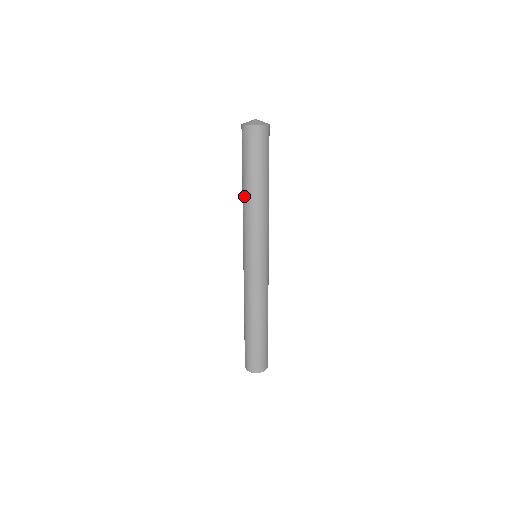
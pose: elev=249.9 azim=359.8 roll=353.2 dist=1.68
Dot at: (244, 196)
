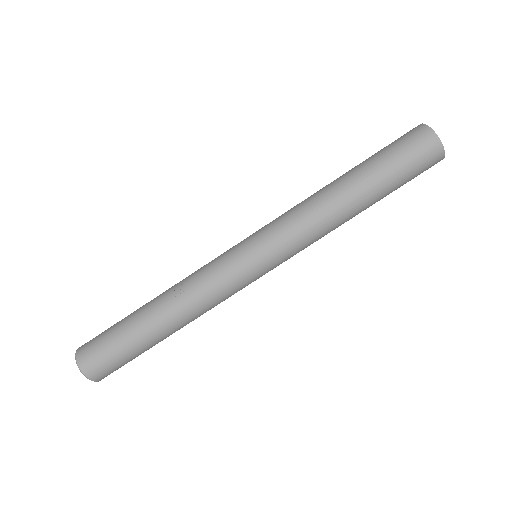
Dot at: occluded
